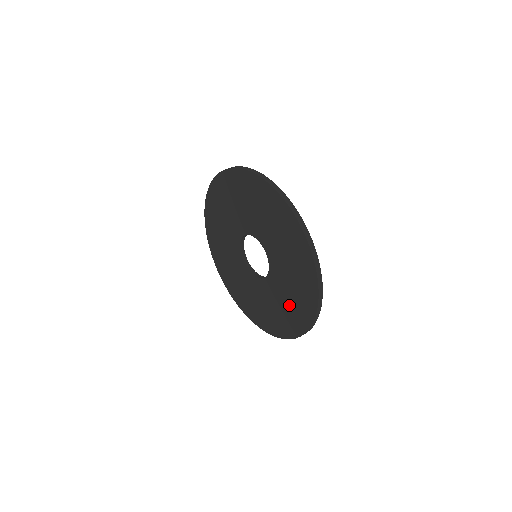
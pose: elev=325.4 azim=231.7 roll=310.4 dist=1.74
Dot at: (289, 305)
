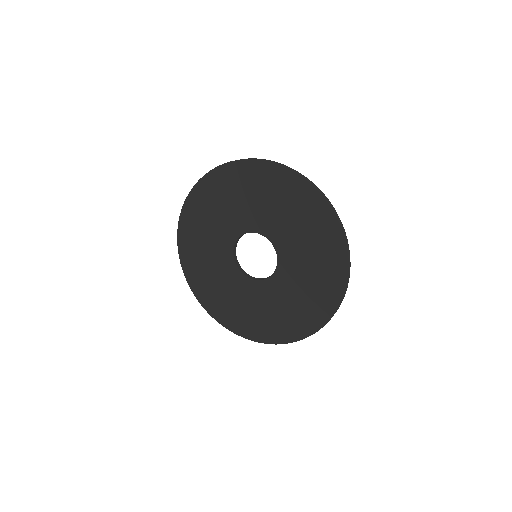
Dot at: (271, 316)
